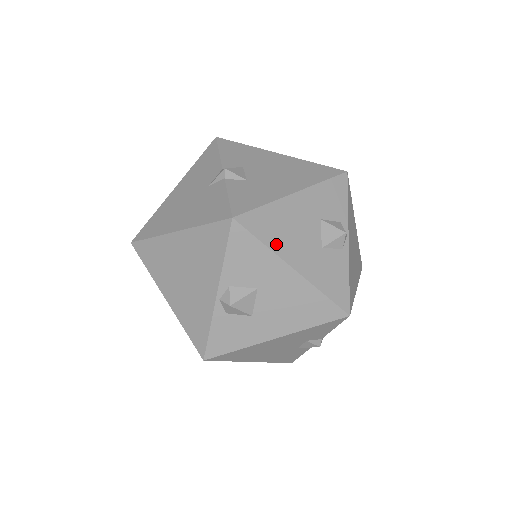
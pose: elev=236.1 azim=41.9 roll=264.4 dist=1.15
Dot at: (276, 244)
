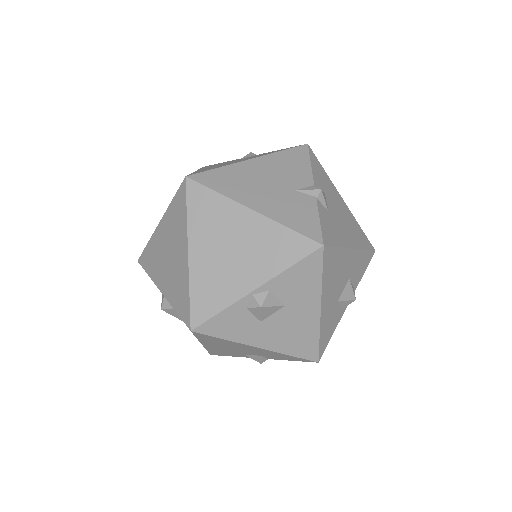
Dot at: (326, 283)
